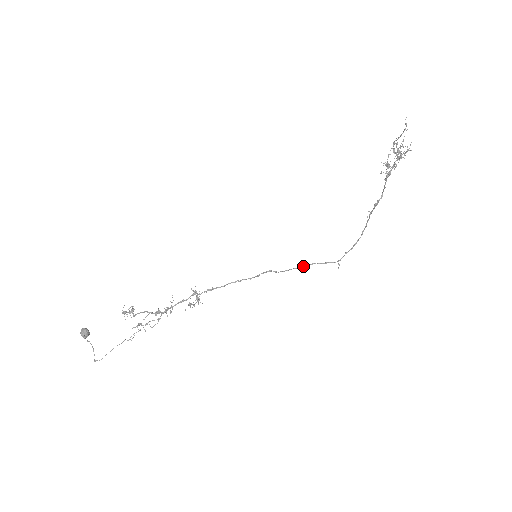
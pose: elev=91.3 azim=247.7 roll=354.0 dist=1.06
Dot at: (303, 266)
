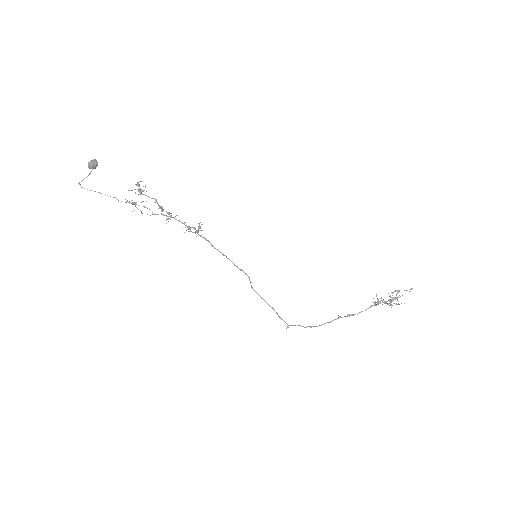
Dot at: (266, 302)
